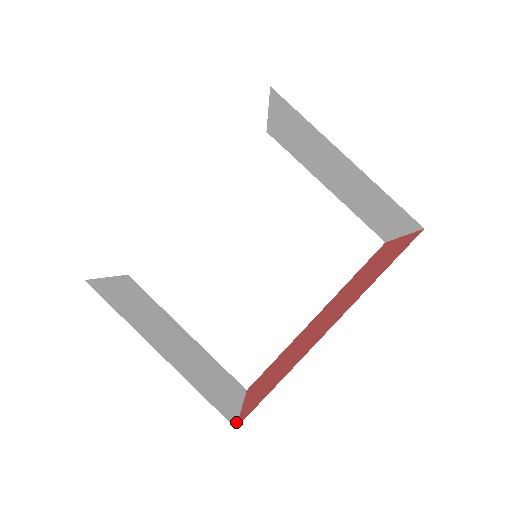
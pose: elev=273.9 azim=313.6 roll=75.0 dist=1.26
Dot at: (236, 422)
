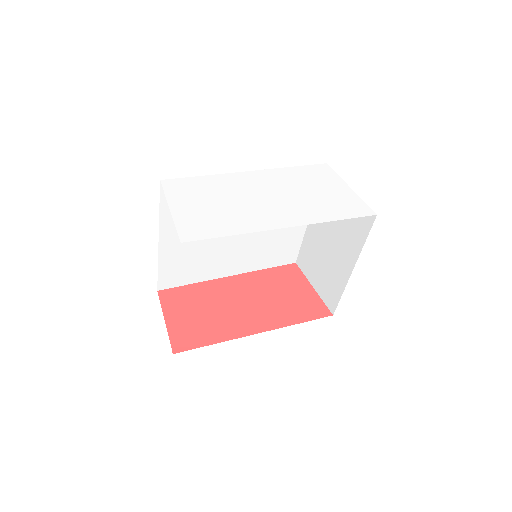
Dot at: (171, 346)
